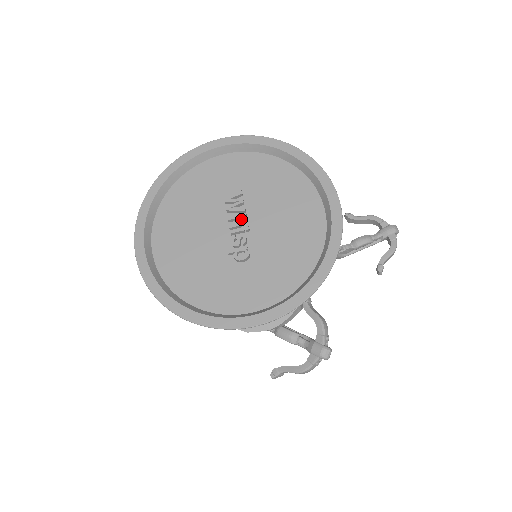
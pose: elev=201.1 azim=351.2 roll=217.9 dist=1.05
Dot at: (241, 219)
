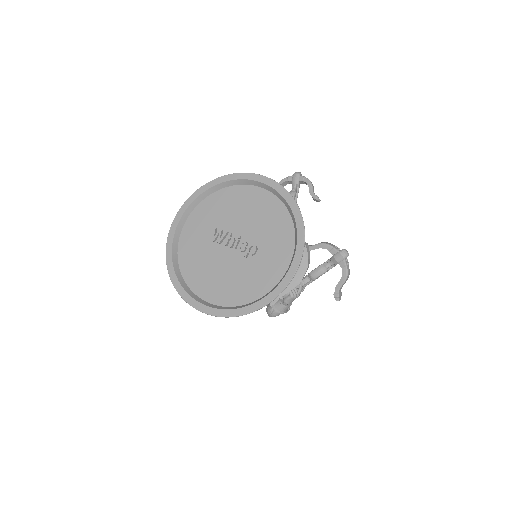
Dot at: (231, 237)
